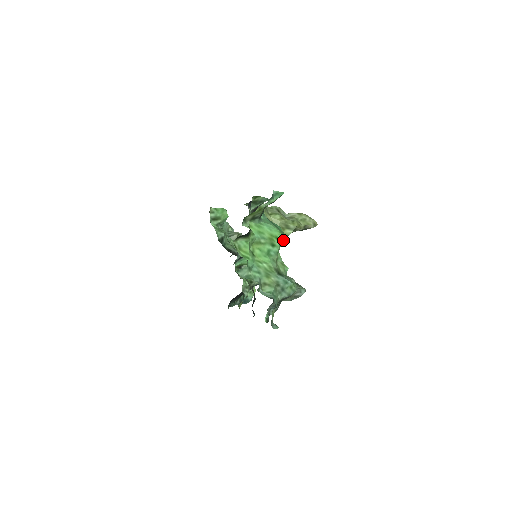
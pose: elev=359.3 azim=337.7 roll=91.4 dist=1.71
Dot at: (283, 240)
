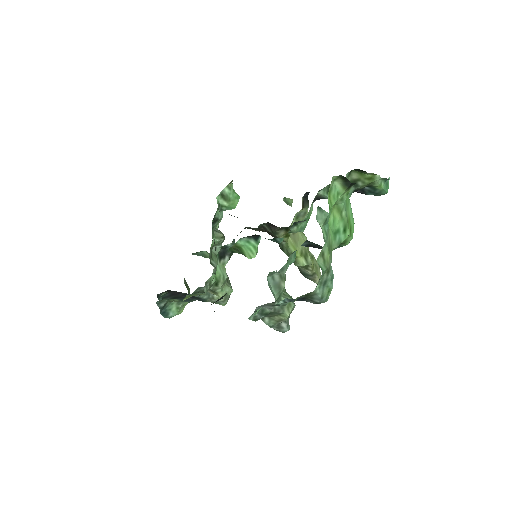
Dot at: (351, 237)
